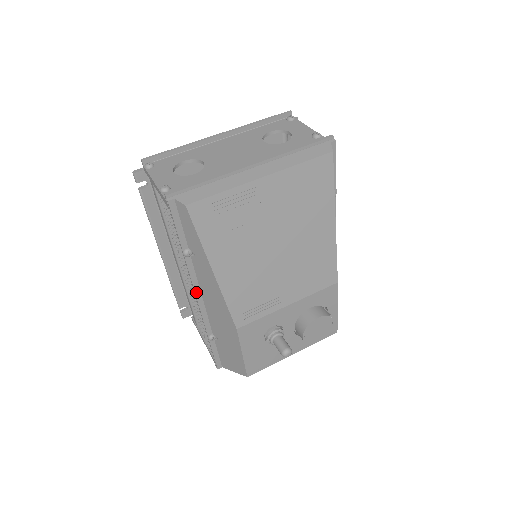
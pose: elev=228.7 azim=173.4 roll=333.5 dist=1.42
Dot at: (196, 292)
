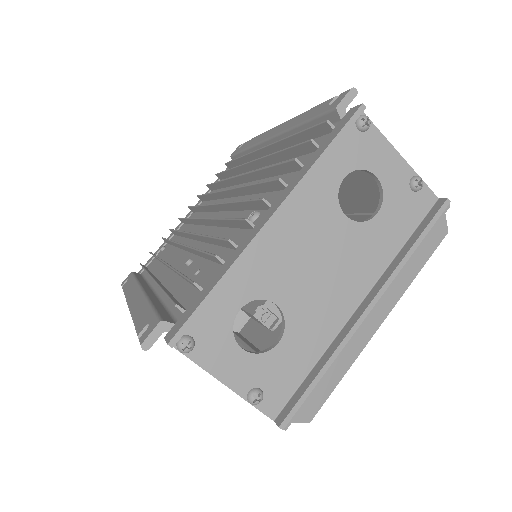
Dot at: occluded
